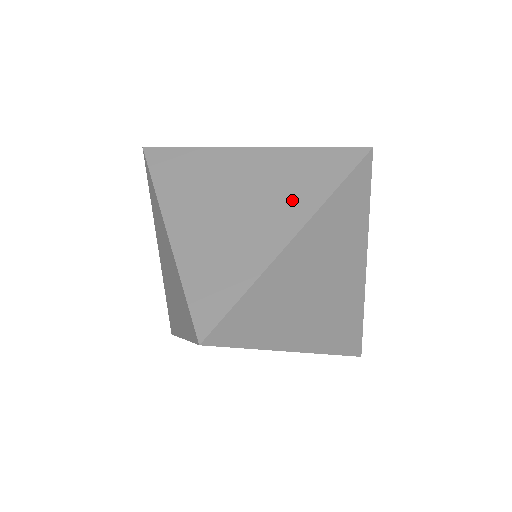
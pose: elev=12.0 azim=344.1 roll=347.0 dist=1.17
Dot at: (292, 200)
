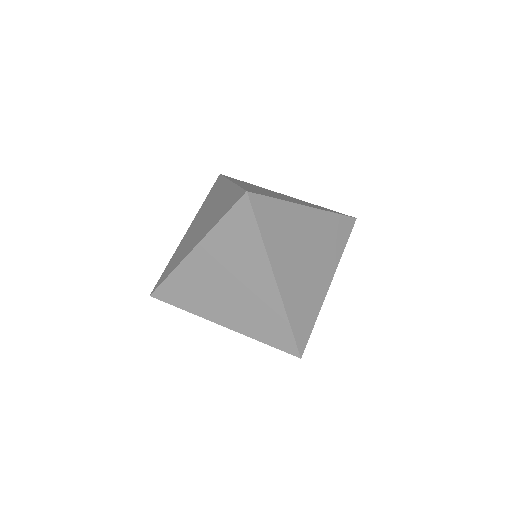
Dot at: (330, 256)
